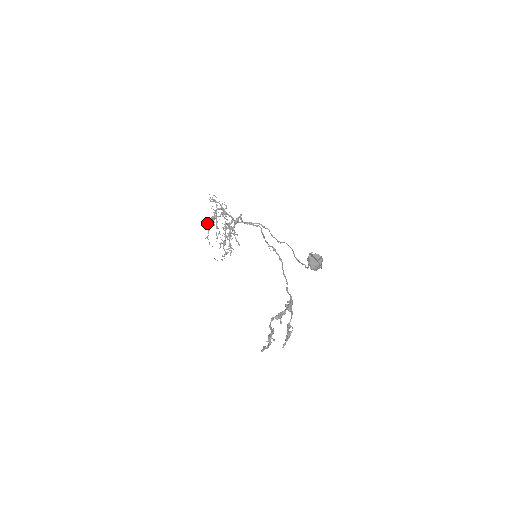
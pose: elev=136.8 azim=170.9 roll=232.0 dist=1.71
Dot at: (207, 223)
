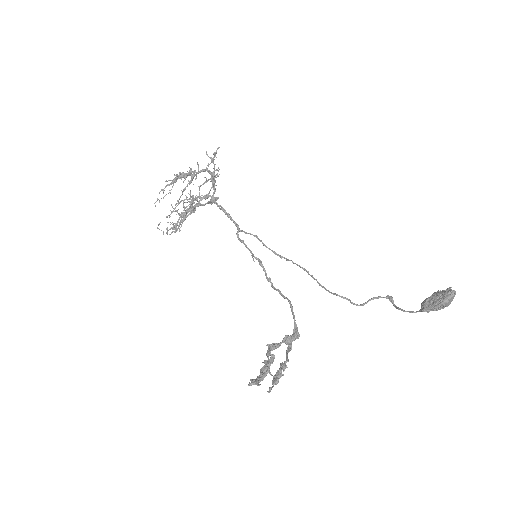
Dot at: (177, 174)
